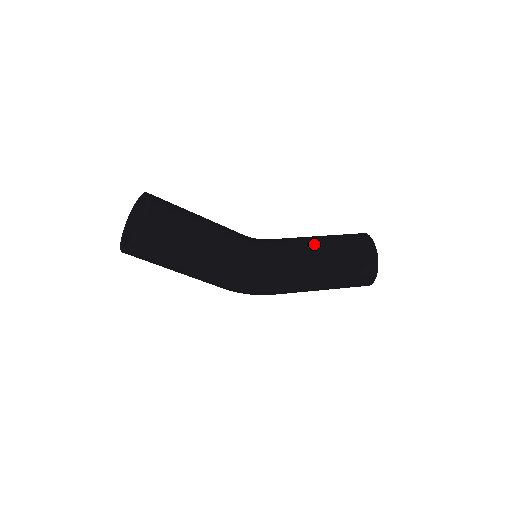
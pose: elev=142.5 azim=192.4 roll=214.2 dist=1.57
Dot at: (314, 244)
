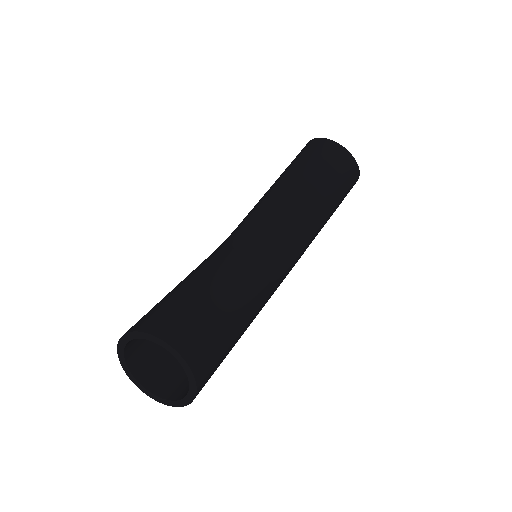
Dot at: (304, 201)
